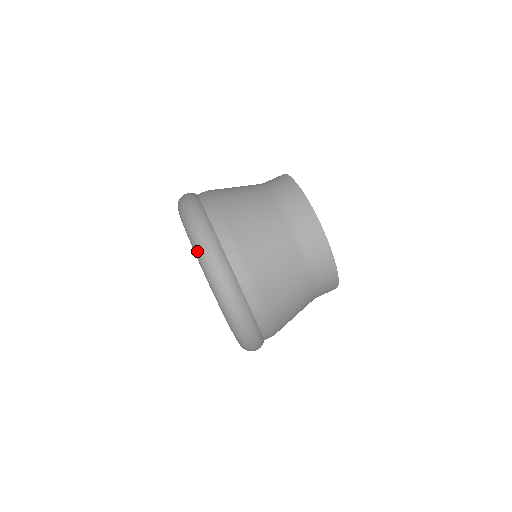
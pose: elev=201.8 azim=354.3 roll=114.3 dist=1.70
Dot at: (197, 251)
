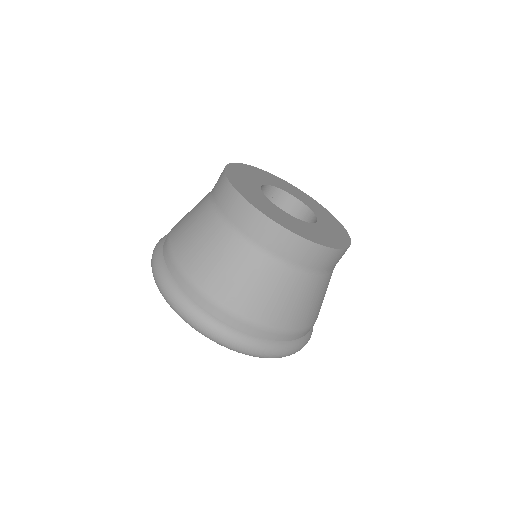
Dot at: occluded
